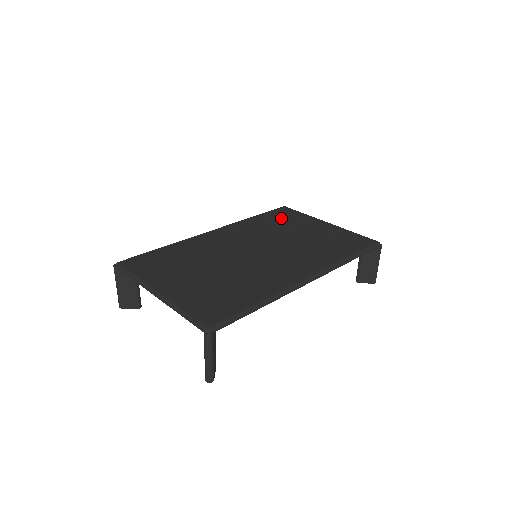
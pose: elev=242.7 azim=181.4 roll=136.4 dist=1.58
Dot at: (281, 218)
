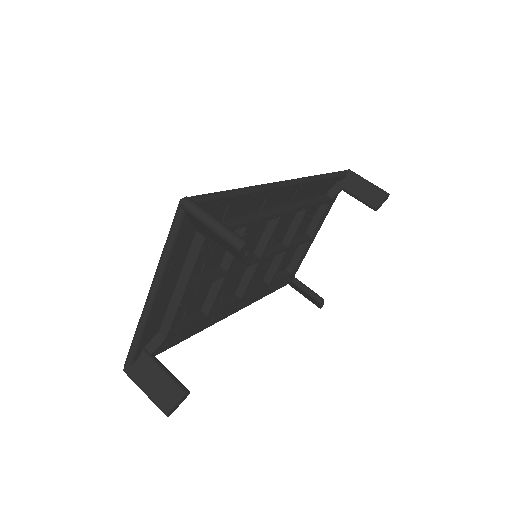
Dot at: occluded
